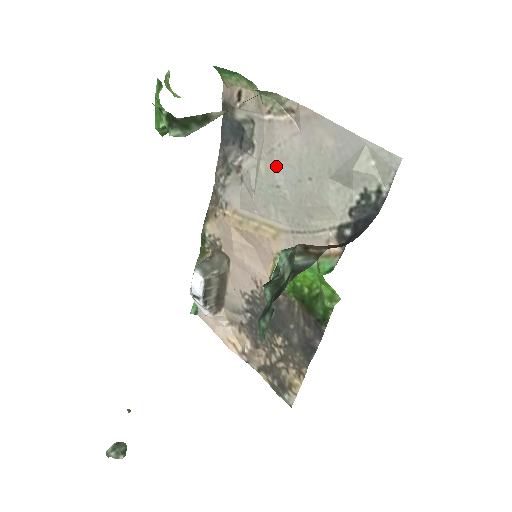
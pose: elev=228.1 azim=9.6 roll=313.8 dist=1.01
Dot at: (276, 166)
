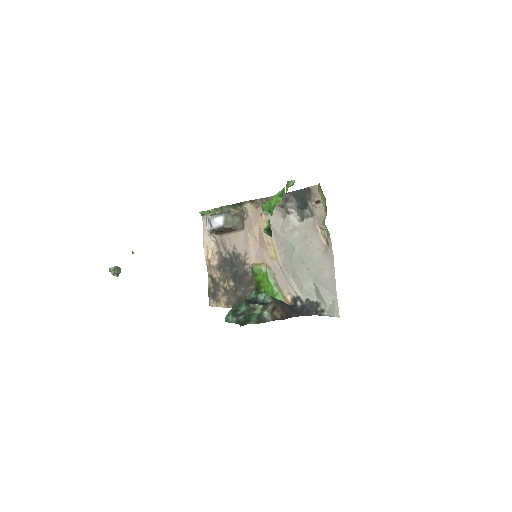
Dot at: (301, 244)
